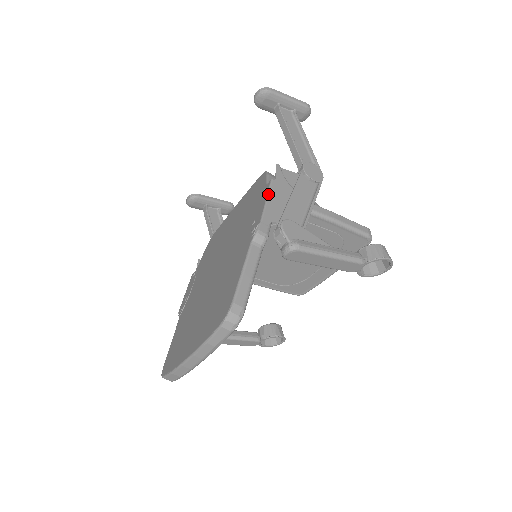
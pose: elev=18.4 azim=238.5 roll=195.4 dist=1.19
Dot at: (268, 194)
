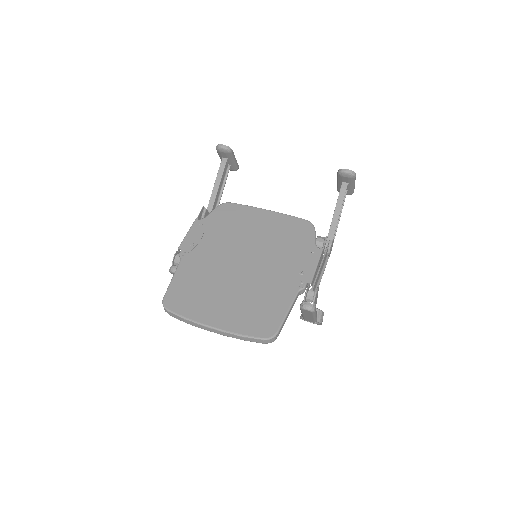
Dot at: (319, 261)
